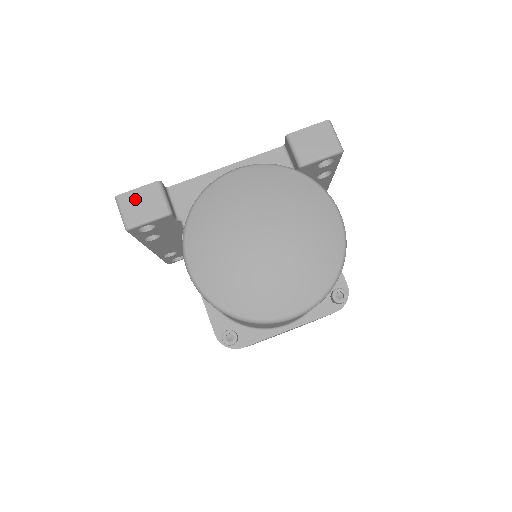
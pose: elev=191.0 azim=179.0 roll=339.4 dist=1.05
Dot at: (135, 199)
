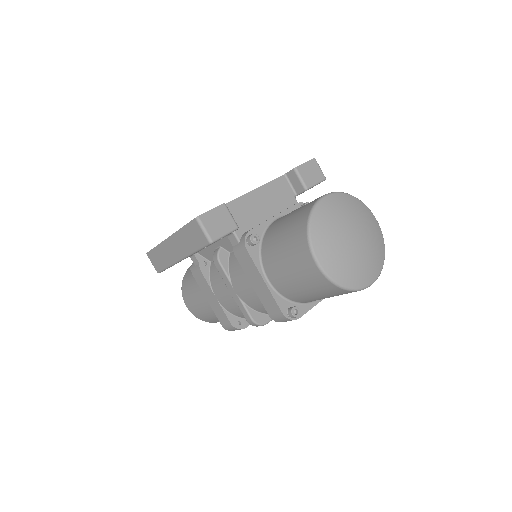
Dot at: (212, 218)
